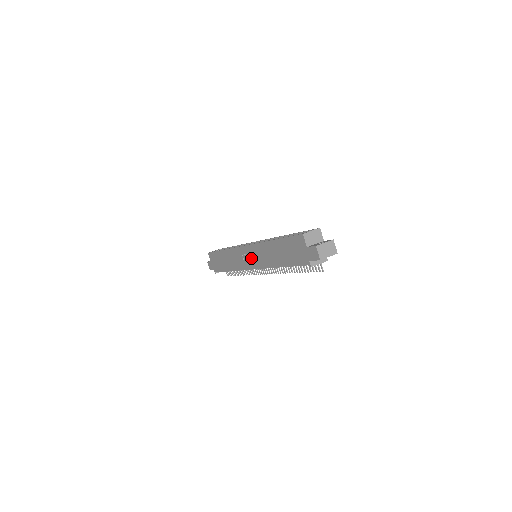
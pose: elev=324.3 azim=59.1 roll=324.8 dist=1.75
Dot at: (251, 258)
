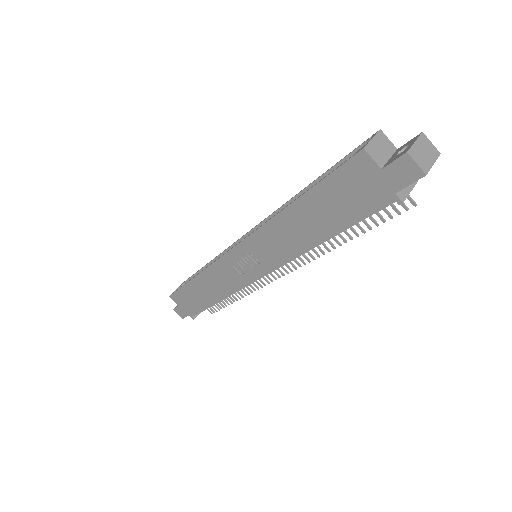
Dot at: (253, 261)
